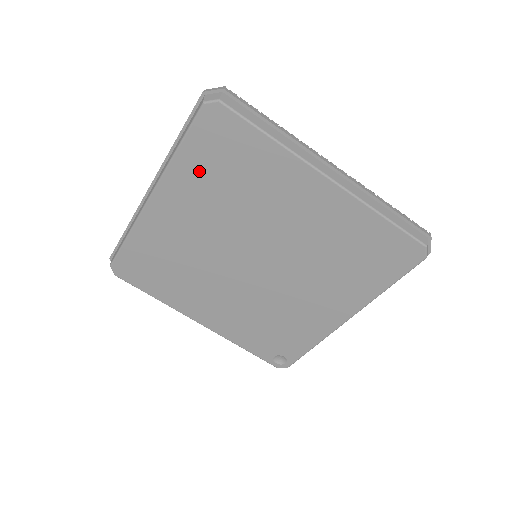
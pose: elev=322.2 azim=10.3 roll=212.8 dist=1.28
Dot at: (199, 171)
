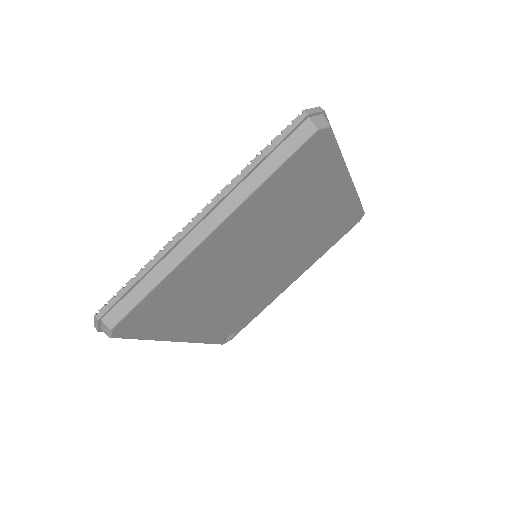
Dot at: (273, 194)
